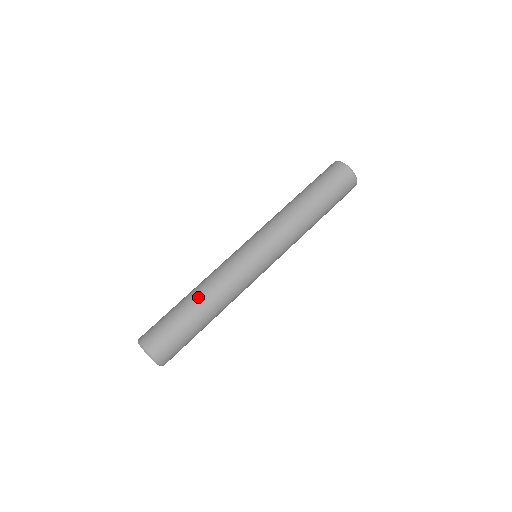
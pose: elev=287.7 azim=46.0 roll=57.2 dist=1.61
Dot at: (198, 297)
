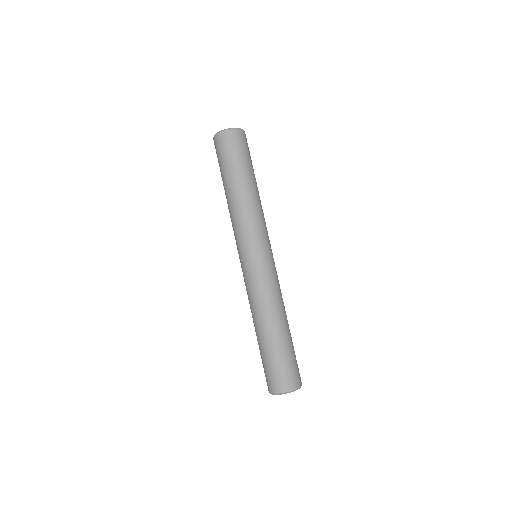
Dot at: (275, 324)
